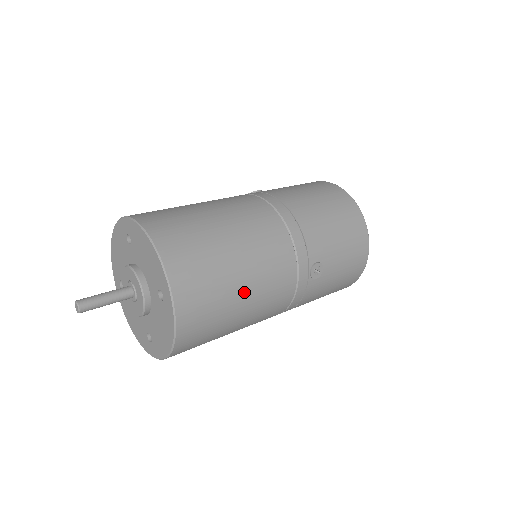
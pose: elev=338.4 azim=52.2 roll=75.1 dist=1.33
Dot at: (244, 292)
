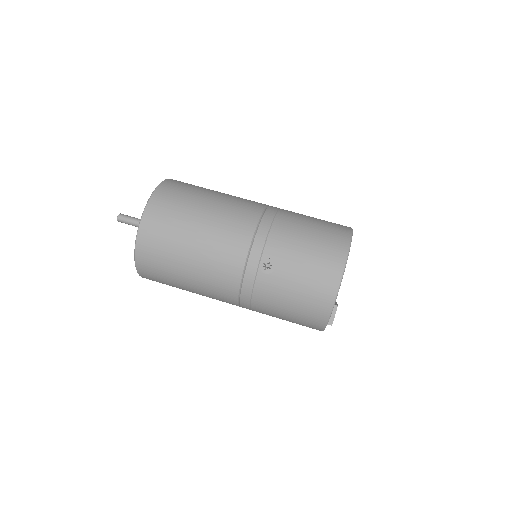
Dot at: occluded
